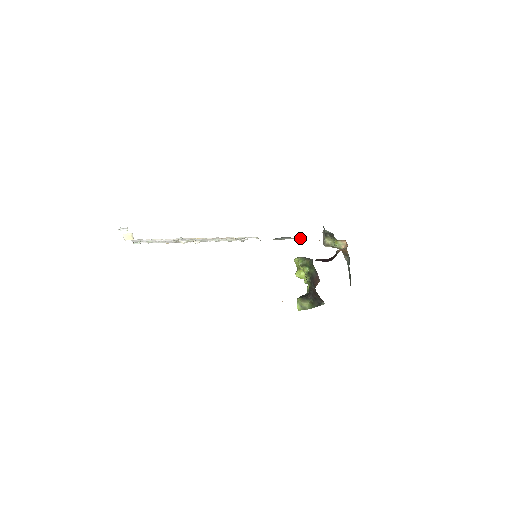
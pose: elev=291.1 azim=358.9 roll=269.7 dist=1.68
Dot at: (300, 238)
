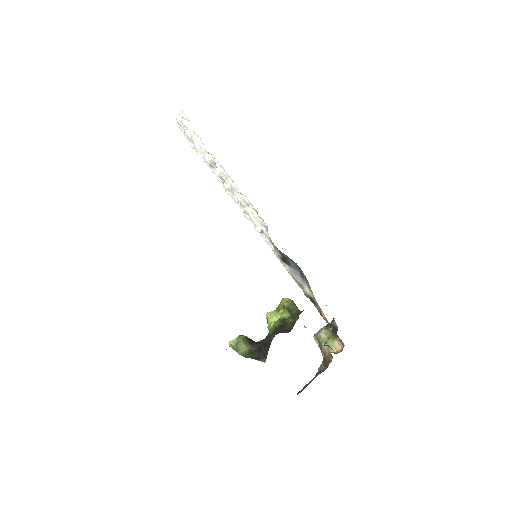
Dot at: (309, 292)
